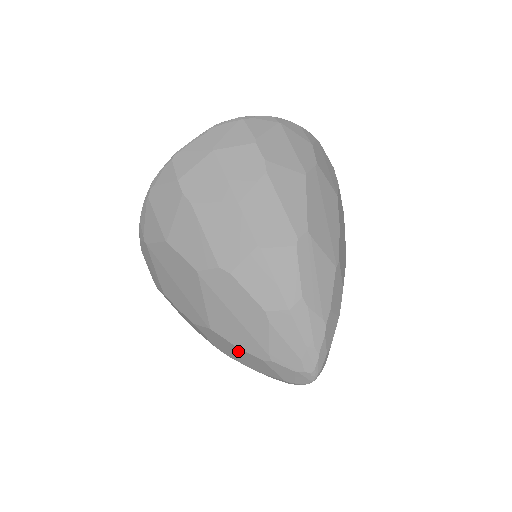
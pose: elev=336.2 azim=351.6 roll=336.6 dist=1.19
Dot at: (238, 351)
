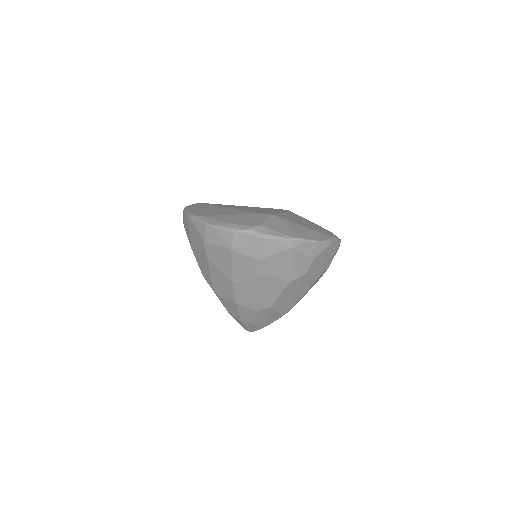
Dot at: occluded
